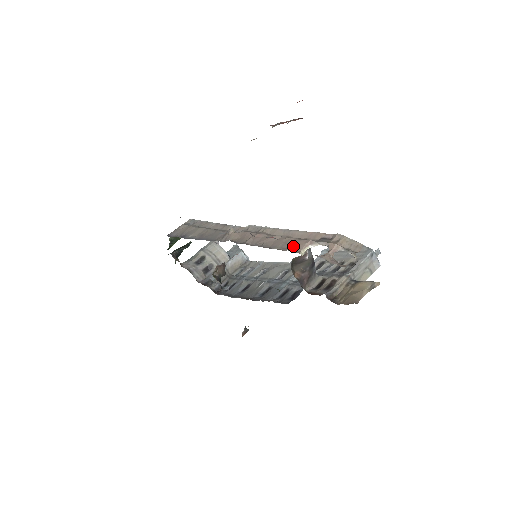
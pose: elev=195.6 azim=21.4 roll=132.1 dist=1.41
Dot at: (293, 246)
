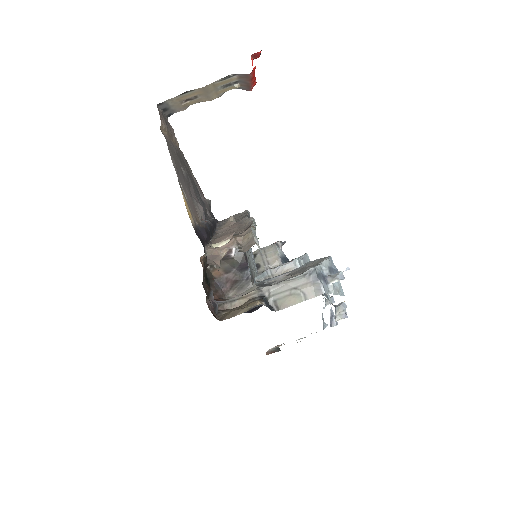
Dot at: (221, 236)
